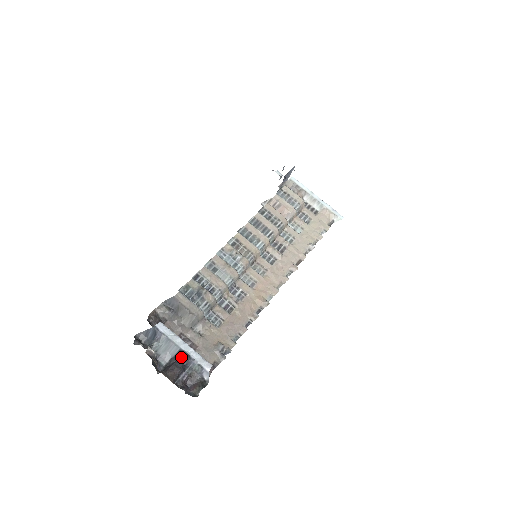
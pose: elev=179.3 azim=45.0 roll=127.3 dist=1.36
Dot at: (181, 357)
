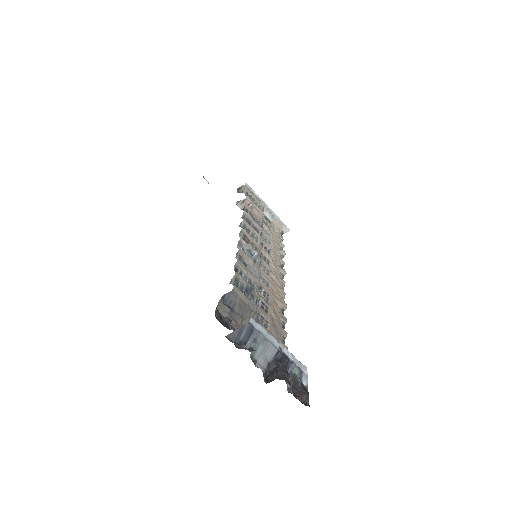
Dot at: (281, 360)
